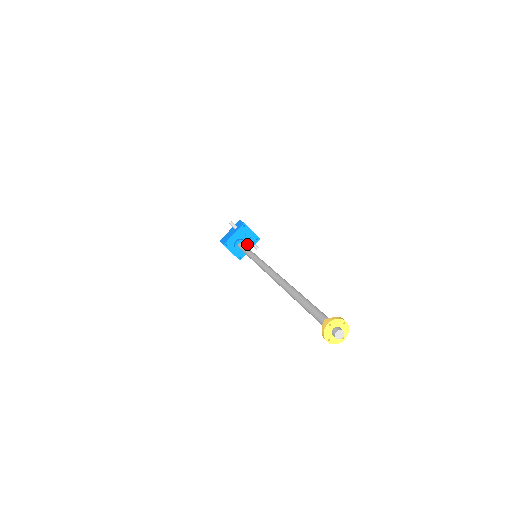
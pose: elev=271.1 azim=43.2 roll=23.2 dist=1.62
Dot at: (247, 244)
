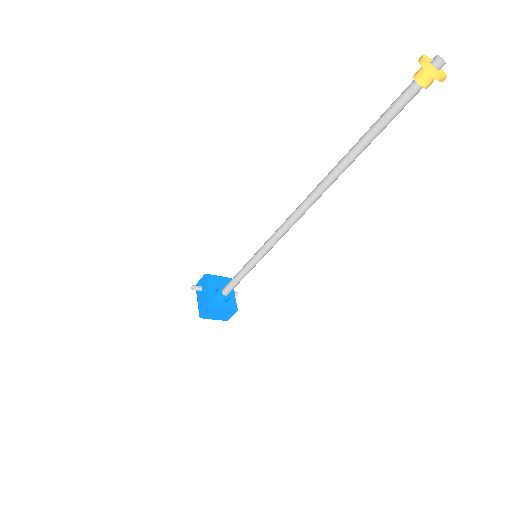
Dot at: occluded
